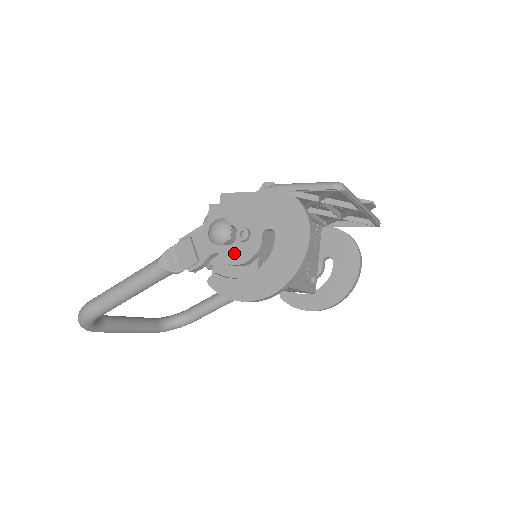
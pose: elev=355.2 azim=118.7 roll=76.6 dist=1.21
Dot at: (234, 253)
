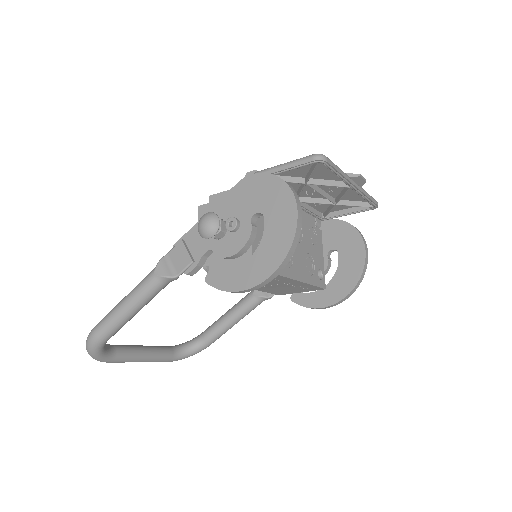
Dot at: (227, 245)
